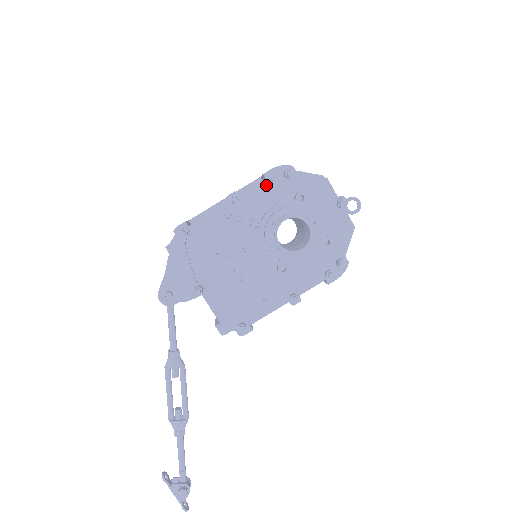
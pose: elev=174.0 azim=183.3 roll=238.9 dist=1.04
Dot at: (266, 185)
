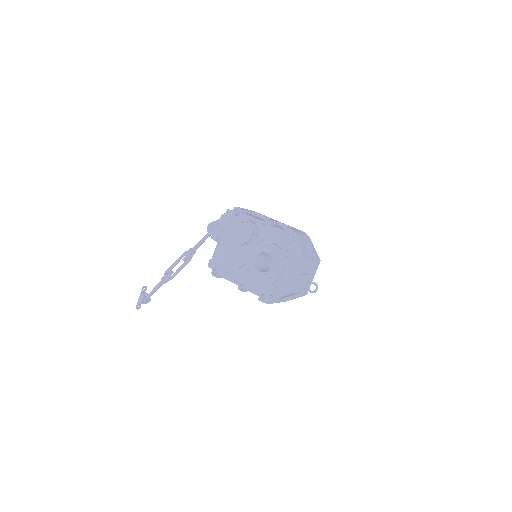
Dot at: (282, 232)
